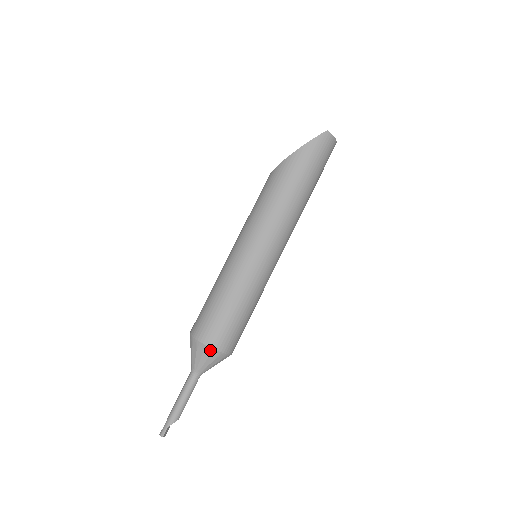
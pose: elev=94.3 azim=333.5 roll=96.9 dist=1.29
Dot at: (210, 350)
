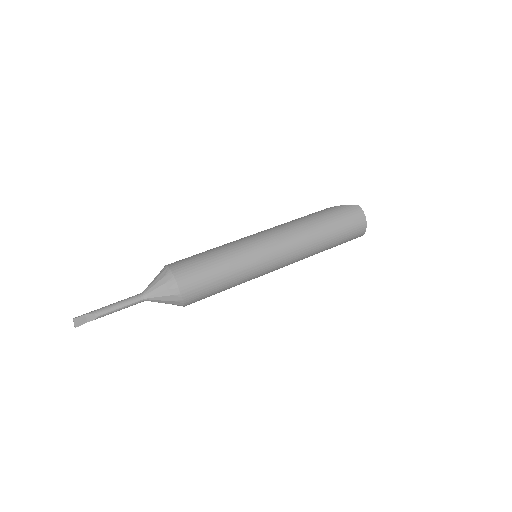
Dot at: (168, 271)
